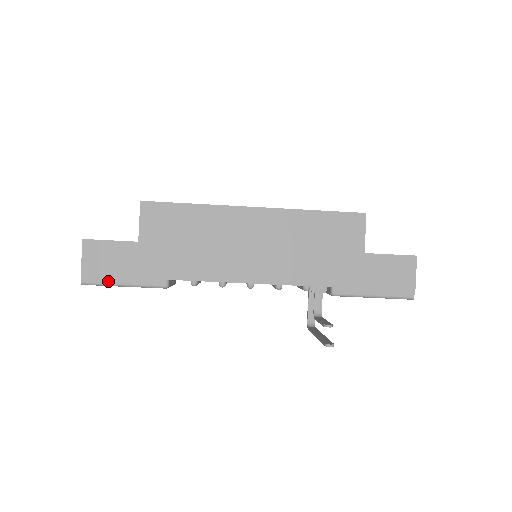
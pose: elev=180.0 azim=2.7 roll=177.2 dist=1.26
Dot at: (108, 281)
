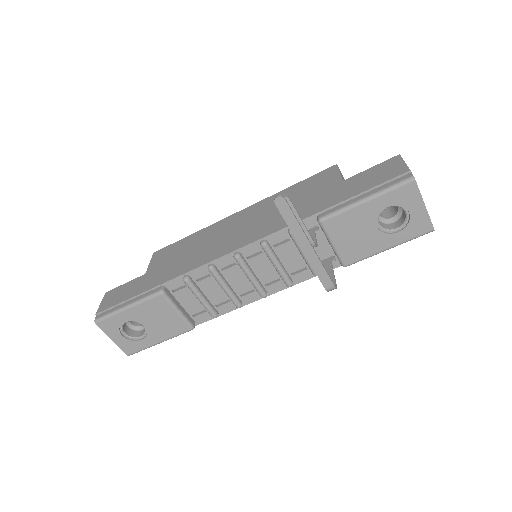
Dot at: (115, 309)
